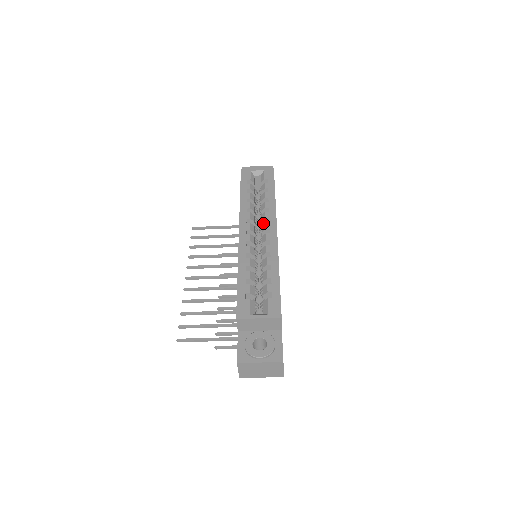
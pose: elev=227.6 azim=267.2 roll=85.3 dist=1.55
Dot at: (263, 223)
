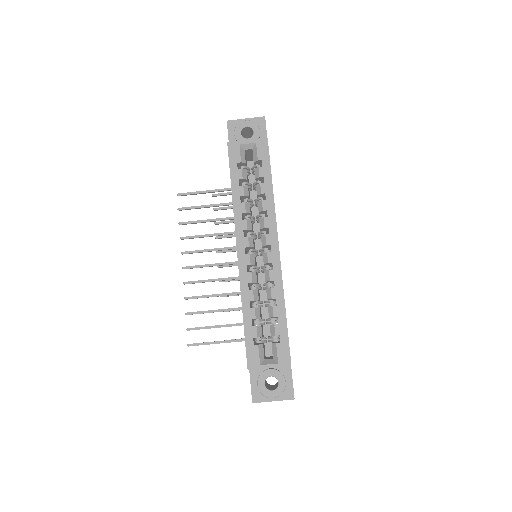
Dot at: (262, 230)
